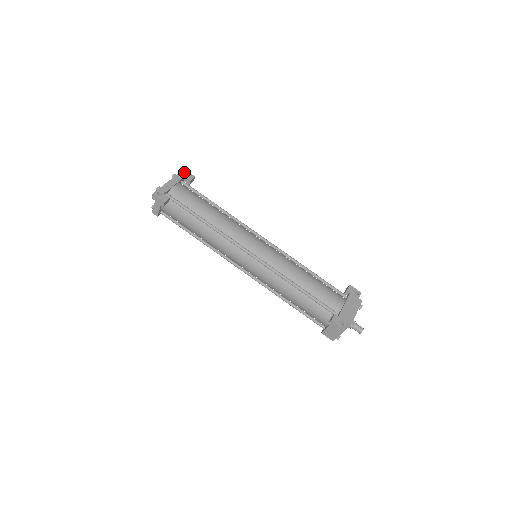
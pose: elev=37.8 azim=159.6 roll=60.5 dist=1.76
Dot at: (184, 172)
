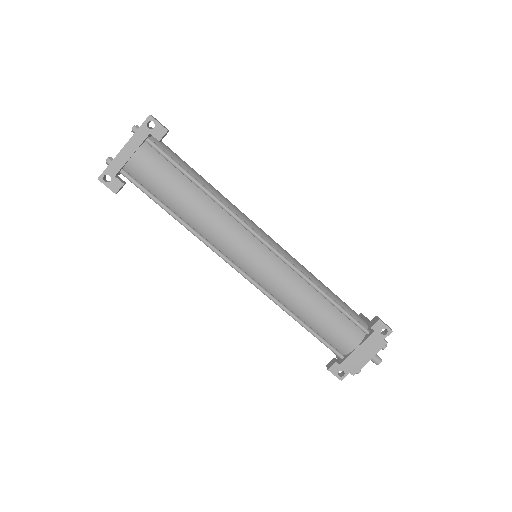
Dot at: (150, 120)
